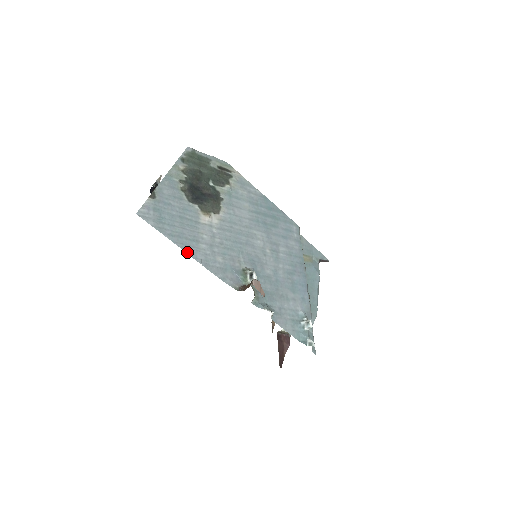
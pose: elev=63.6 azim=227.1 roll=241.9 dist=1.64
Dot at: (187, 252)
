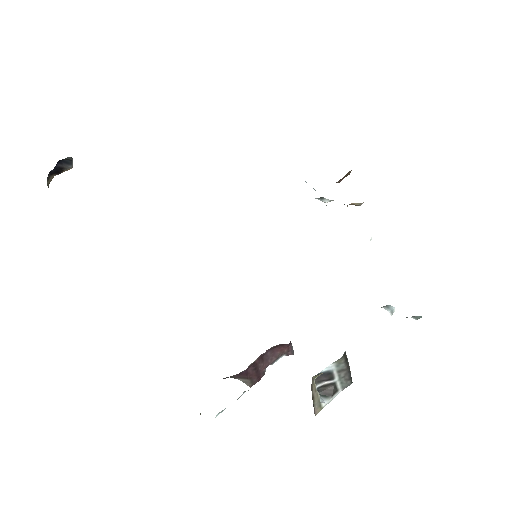
Dot at: occluded
